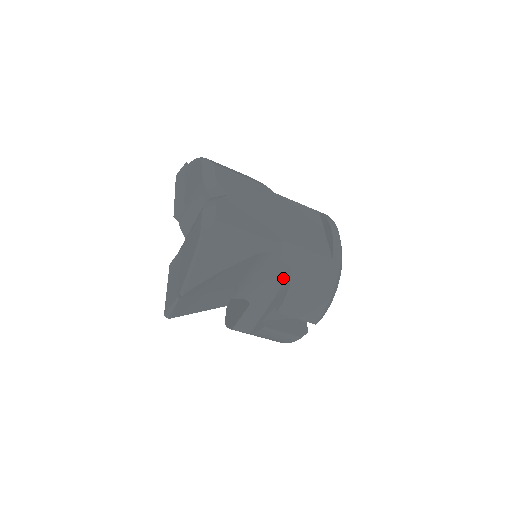
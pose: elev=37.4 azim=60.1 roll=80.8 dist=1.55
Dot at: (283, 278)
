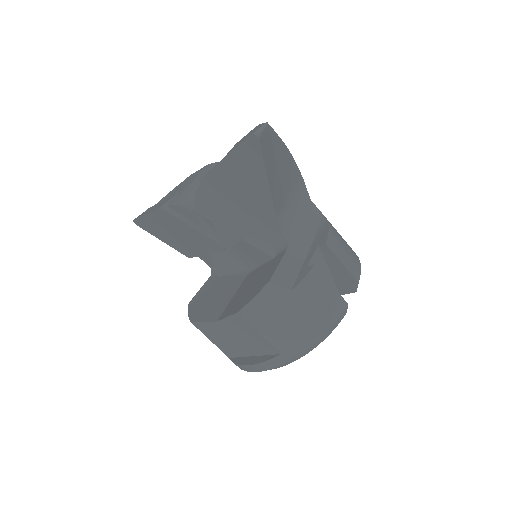
Dot at: (316, 223)
